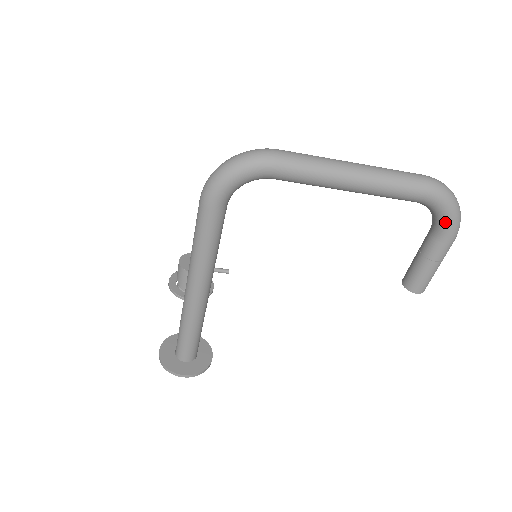
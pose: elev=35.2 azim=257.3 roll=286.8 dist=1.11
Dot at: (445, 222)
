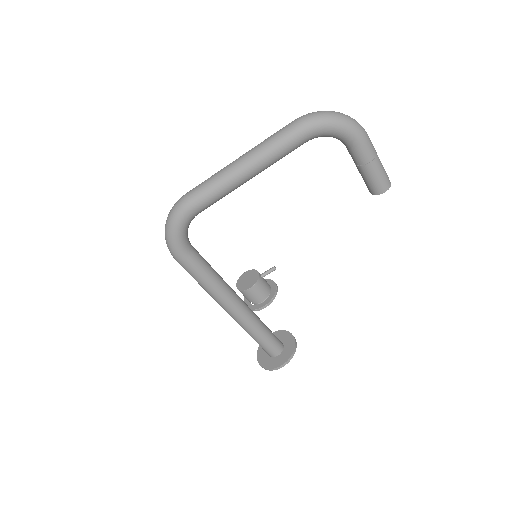
Dot at: (341, 135)
